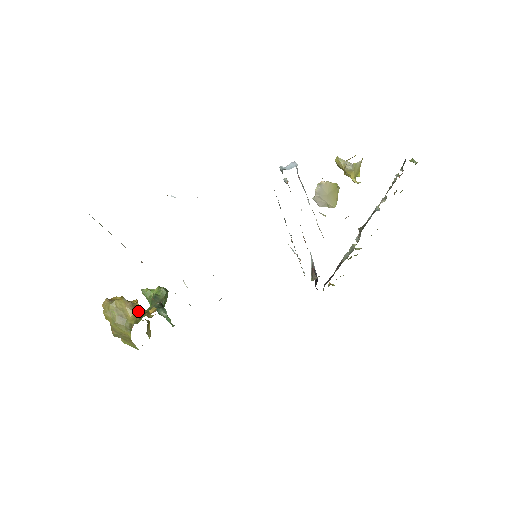
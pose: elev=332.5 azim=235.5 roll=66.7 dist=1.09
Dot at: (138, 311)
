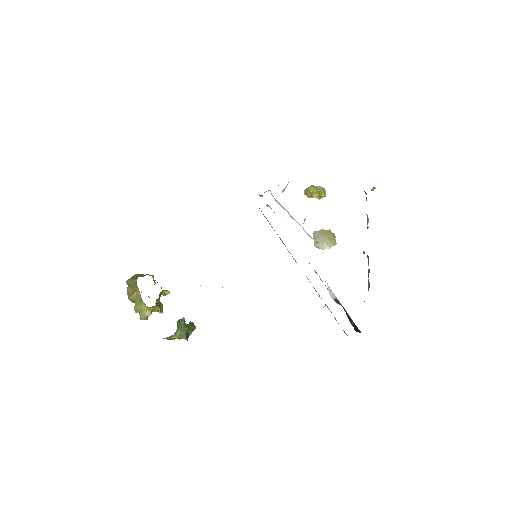
Dot at: (151, 275)
